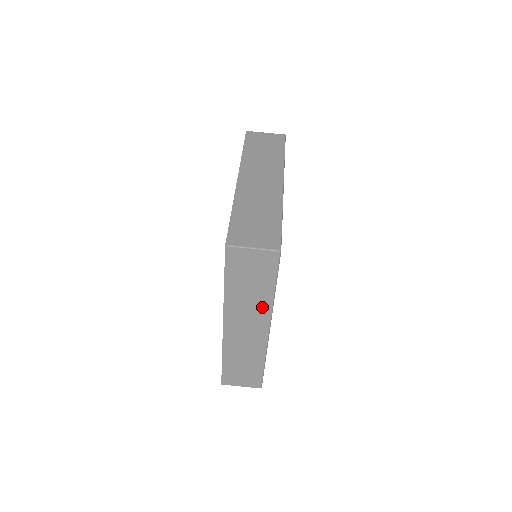
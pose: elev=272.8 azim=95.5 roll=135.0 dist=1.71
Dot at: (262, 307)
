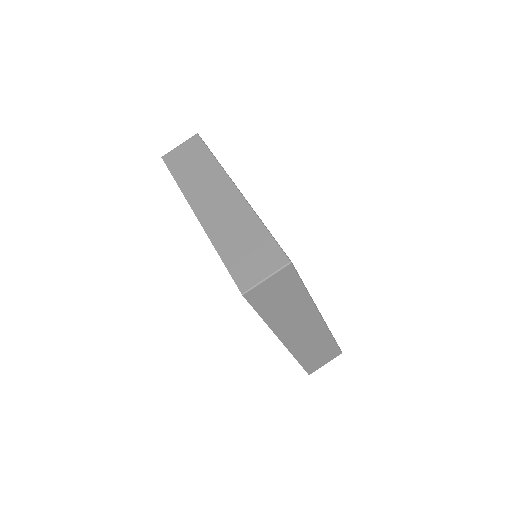
Dot at: (304, 308)
